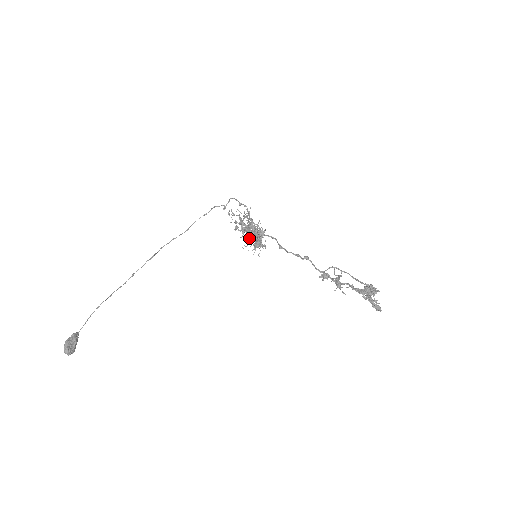
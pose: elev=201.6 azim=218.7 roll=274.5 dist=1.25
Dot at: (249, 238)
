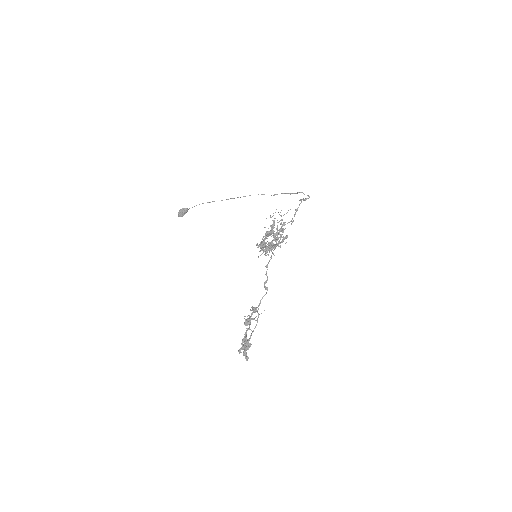
Dot at: occluded
